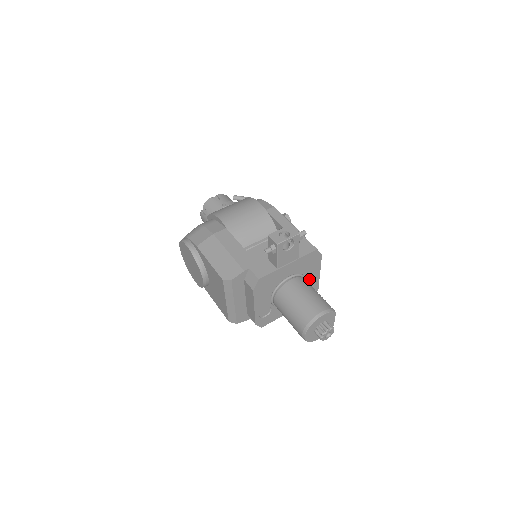
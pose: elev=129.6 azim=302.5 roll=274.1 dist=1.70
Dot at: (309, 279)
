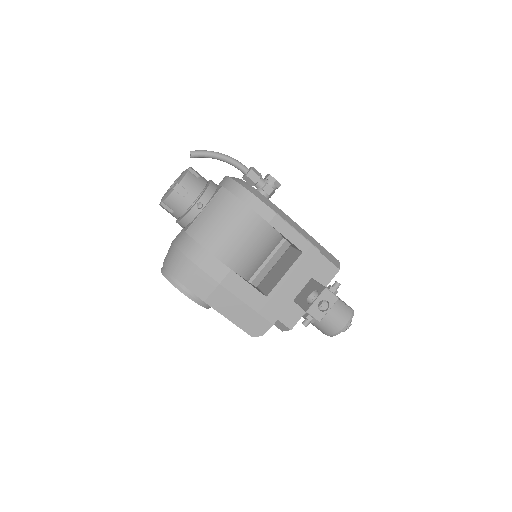
Dot at: occluded
